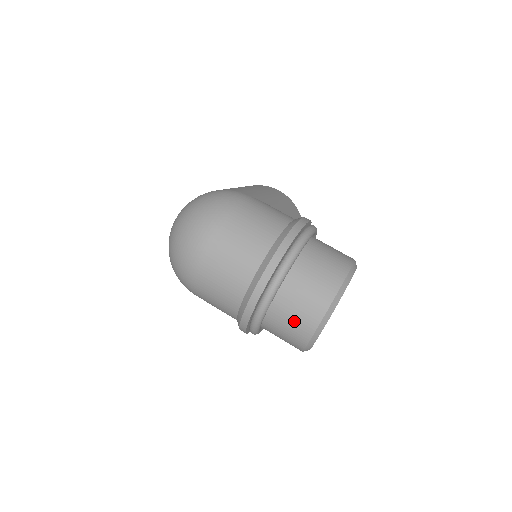
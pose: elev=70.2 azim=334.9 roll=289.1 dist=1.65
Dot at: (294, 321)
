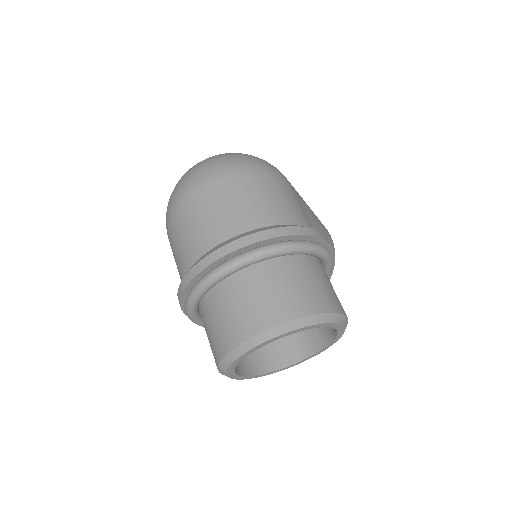
Dot at: (231, 316)
